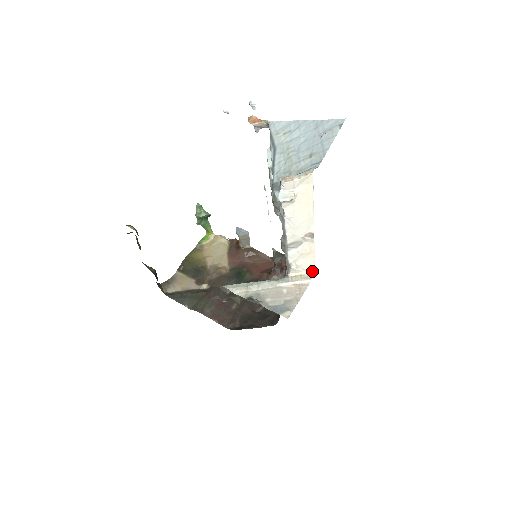
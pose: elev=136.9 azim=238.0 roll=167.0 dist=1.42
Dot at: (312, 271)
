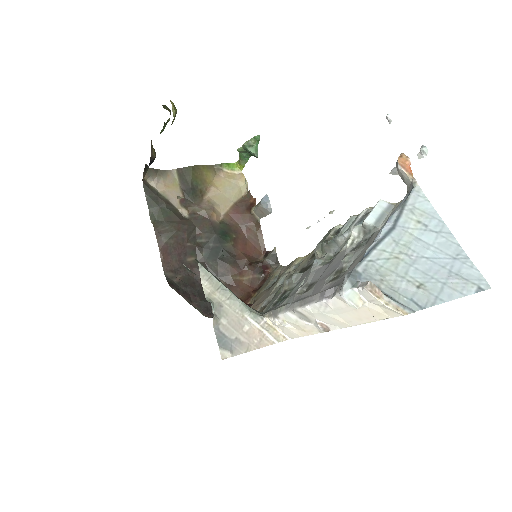
Dot at: (288, 336)
